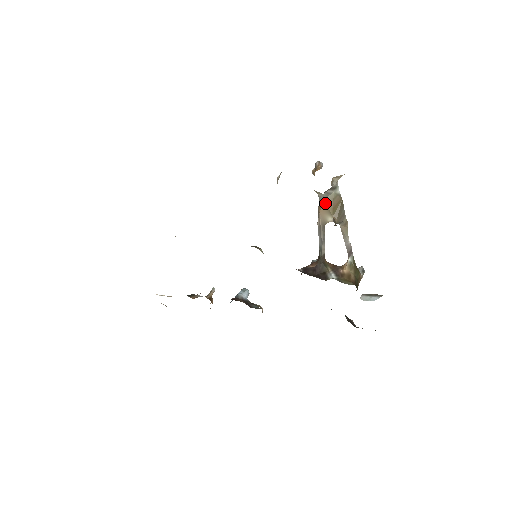
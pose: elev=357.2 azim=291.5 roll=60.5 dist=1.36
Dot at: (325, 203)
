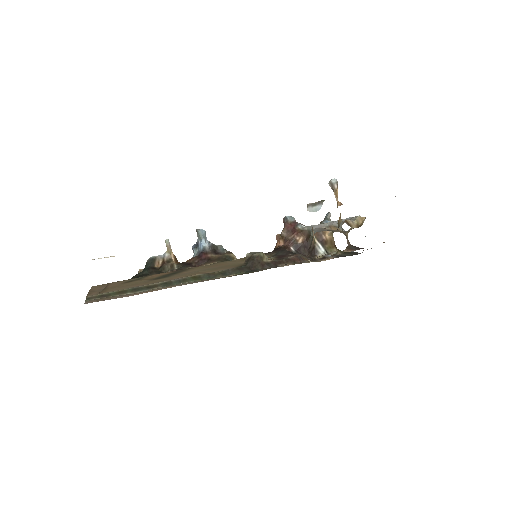
Dot at: (345, 232)
